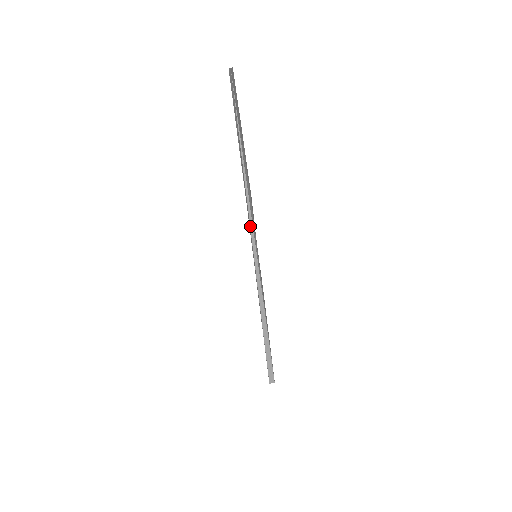
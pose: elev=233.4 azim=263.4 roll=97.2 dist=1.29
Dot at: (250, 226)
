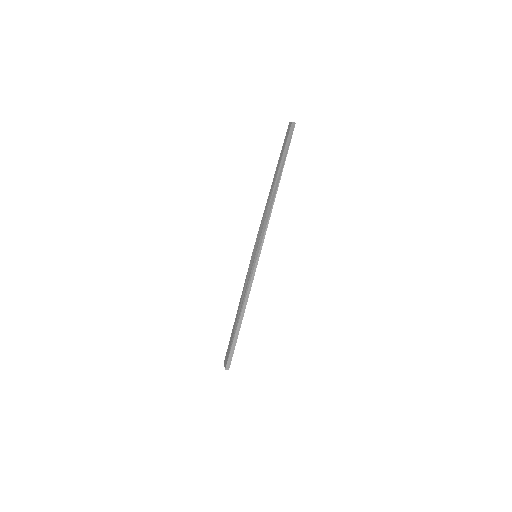
Dot at: (265, 231)
